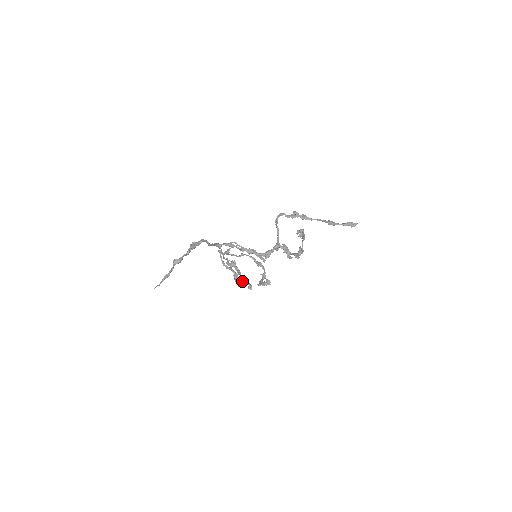
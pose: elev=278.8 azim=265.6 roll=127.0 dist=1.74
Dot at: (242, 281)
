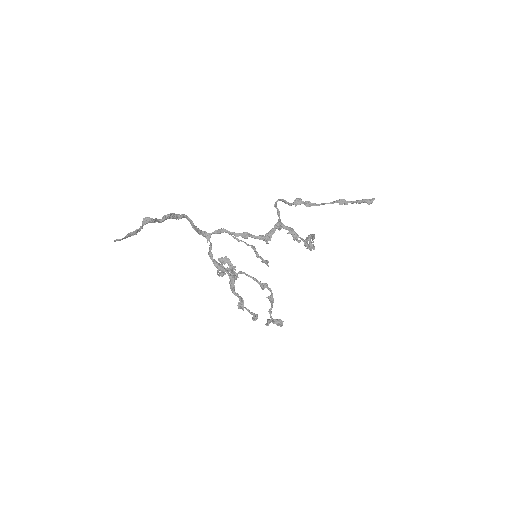
Dot at: occluded
